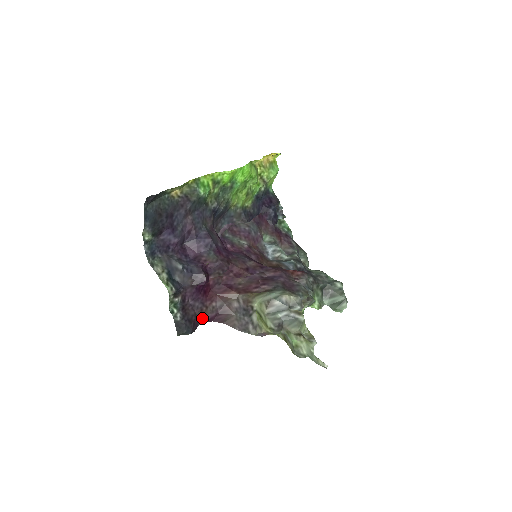
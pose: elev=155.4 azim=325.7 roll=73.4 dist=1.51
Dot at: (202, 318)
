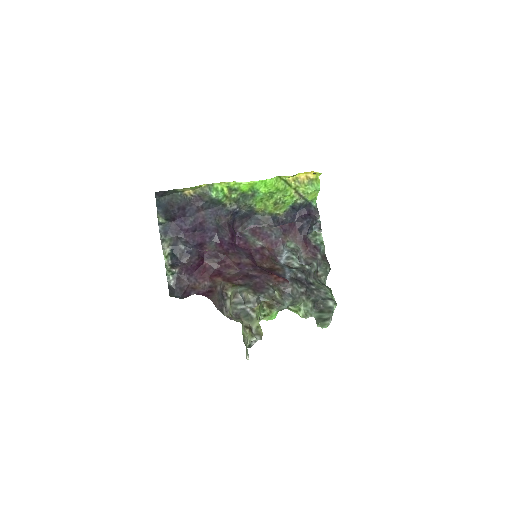
Dot at: (196, 290)
